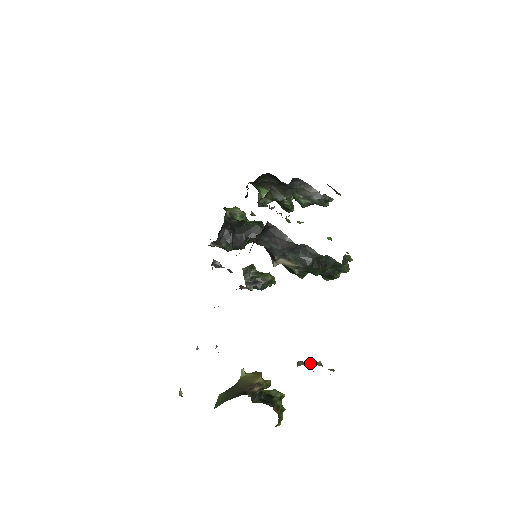
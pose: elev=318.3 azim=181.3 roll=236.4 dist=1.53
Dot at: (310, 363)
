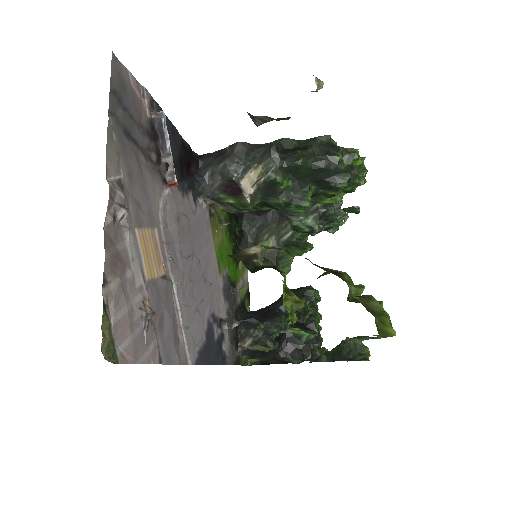
Dot at: occluded
